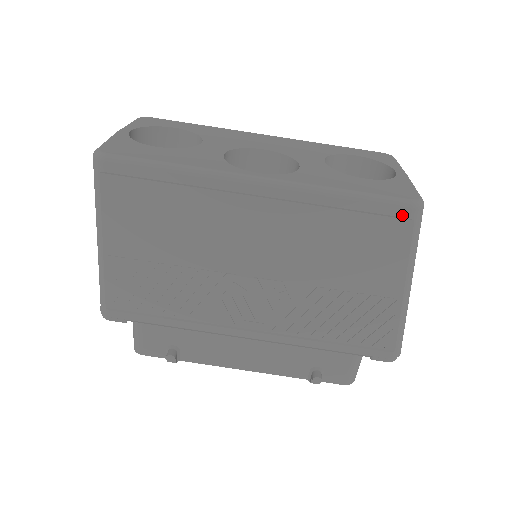
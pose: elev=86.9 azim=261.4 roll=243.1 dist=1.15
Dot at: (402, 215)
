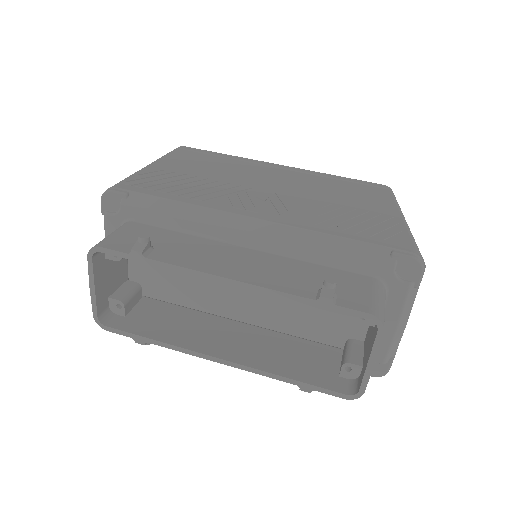
Dot at: (380, 186)
